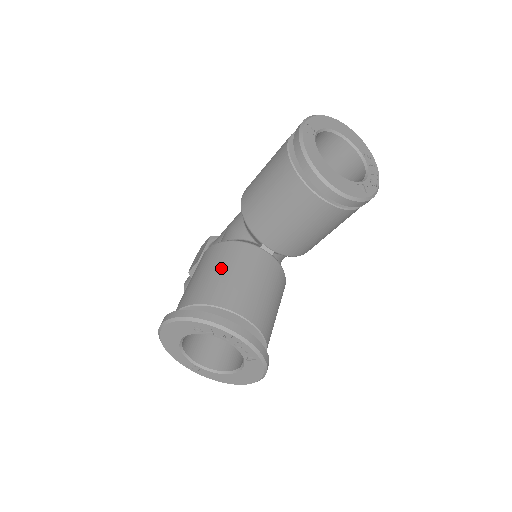
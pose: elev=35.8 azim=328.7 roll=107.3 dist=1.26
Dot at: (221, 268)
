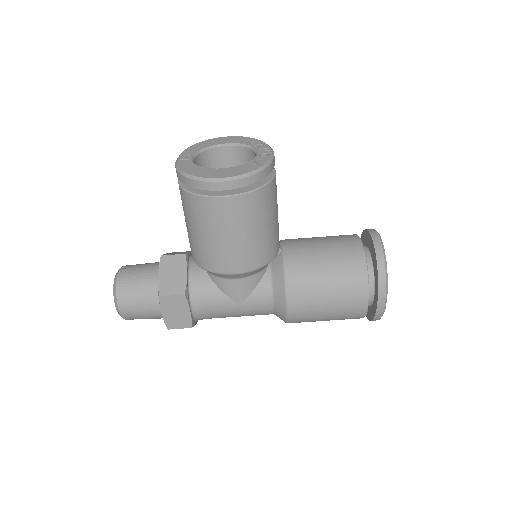
Dot at: occluded
